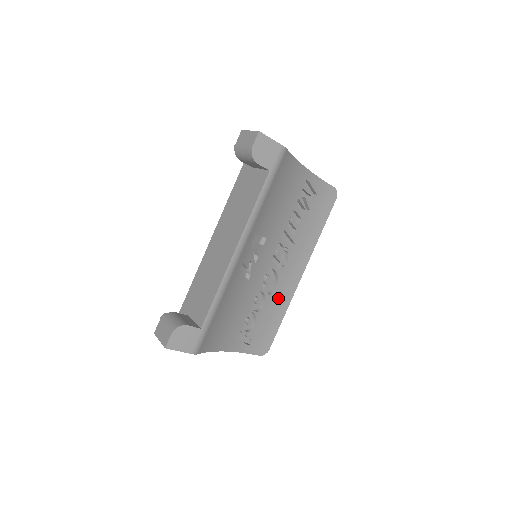
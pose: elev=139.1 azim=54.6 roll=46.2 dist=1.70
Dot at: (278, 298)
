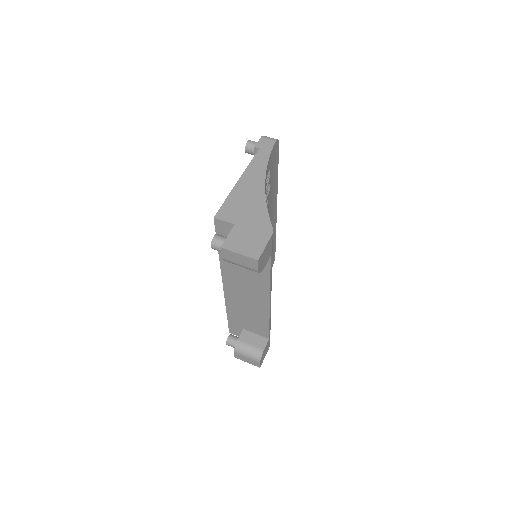
Dot at: occluded
